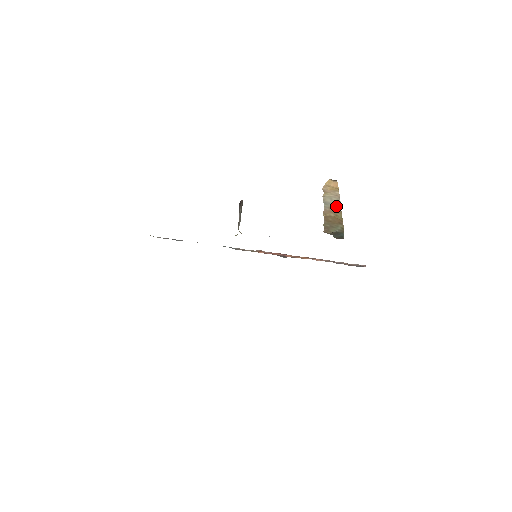
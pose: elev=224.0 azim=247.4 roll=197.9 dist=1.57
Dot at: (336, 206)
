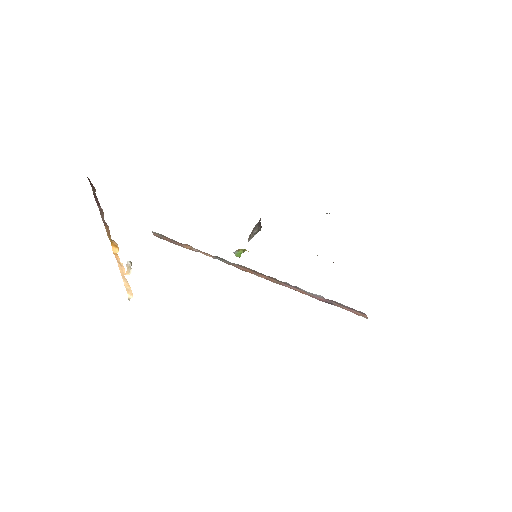
Dot at: occluded
